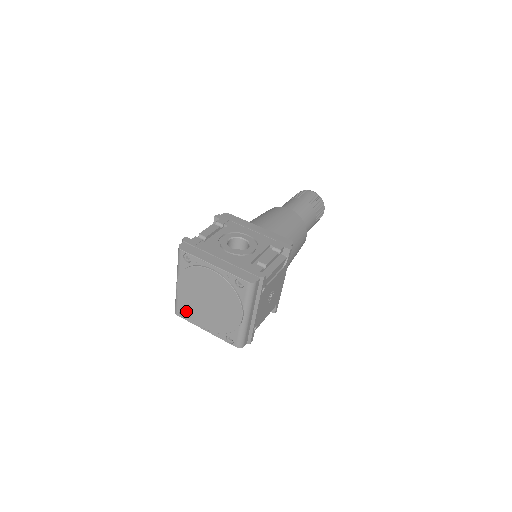
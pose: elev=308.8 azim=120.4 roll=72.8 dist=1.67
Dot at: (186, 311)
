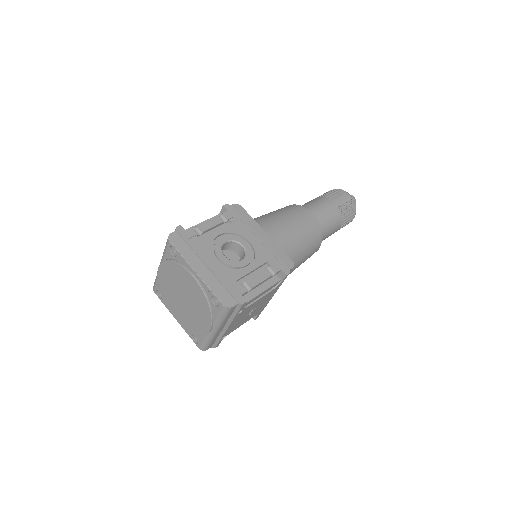
Dot at: (162, 294)
